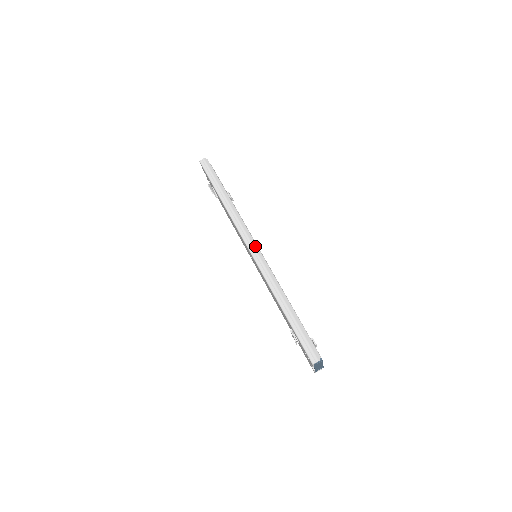
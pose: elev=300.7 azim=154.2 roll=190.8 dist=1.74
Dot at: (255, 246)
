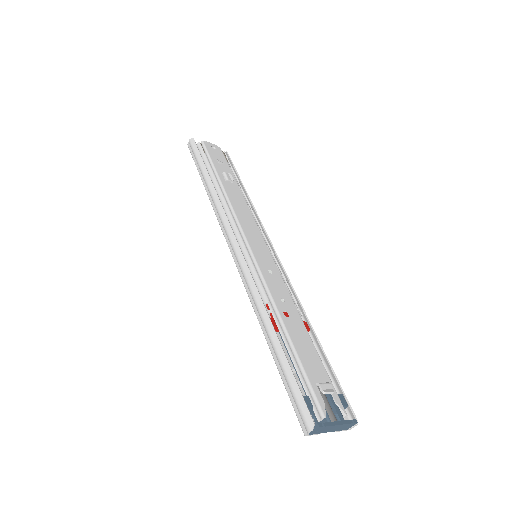
Dot at: (237, 248)
